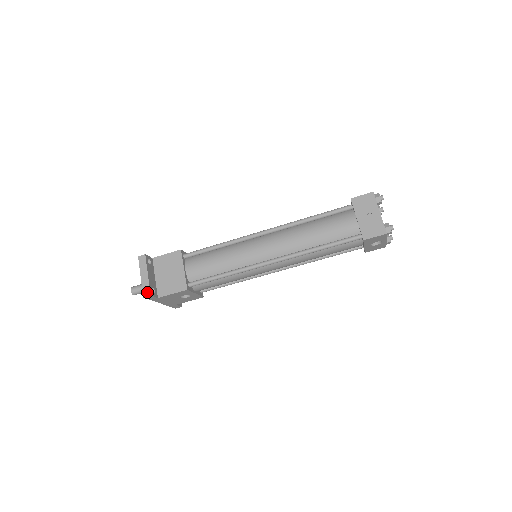
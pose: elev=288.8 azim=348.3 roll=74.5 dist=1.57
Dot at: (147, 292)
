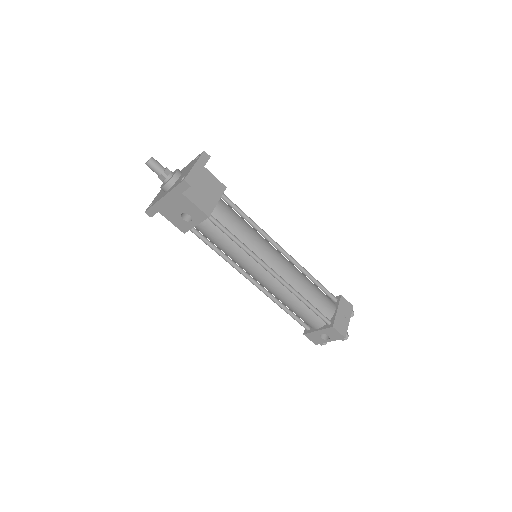
Dot at: (190, 180)
